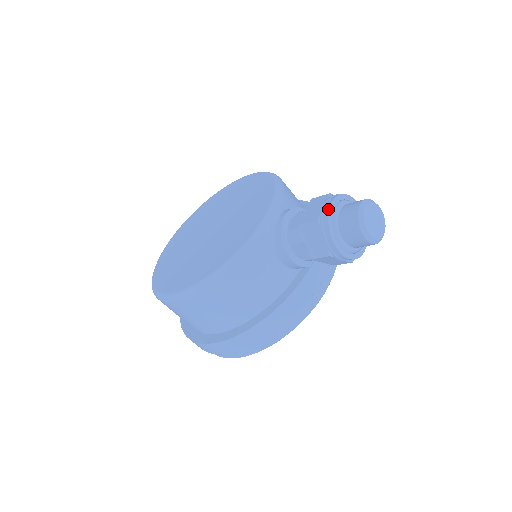
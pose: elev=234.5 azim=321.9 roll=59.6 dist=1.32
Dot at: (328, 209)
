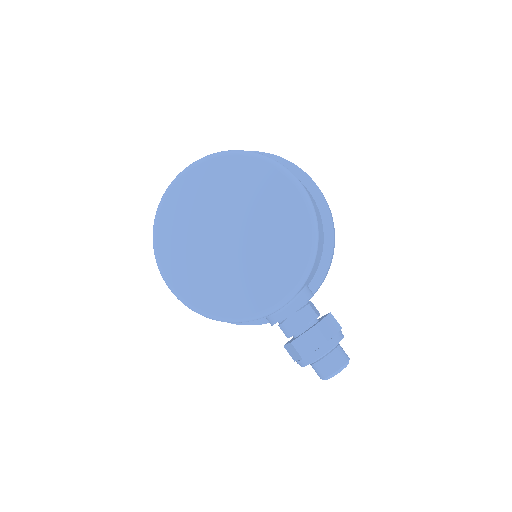
Dot at: (315, 360)
